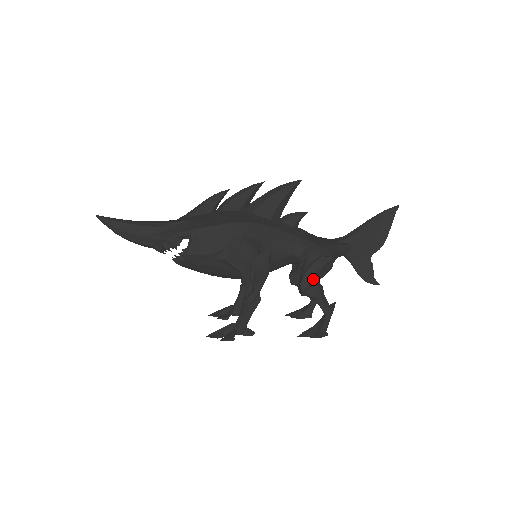
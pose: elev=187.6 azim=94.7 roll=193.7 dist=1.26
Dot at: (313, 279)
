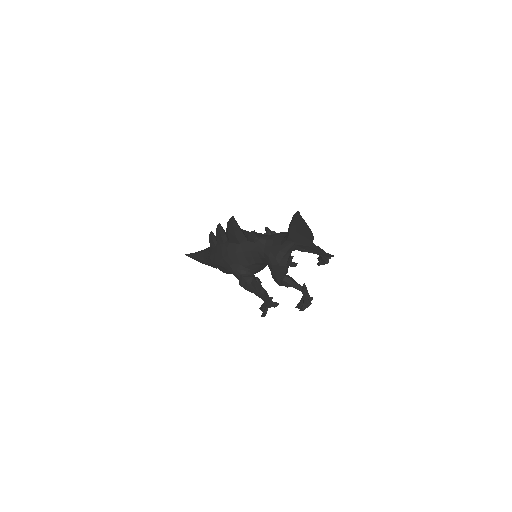
Dot at: (278, 279)
